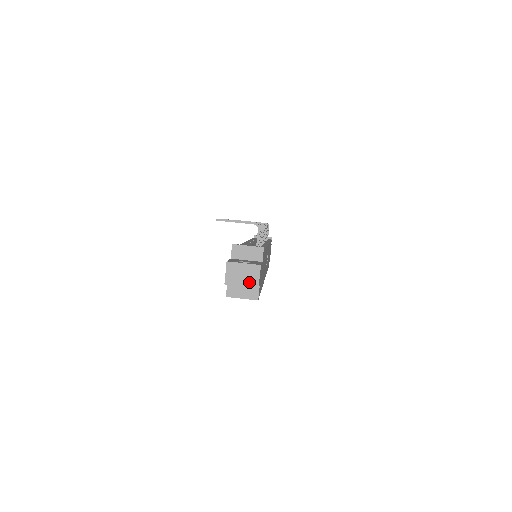
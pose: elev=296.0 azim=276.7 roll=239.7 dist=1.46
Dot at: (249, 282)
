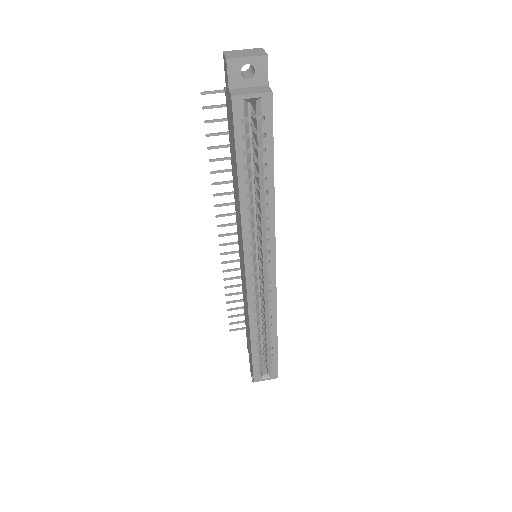
Dot at: (255, 54)
